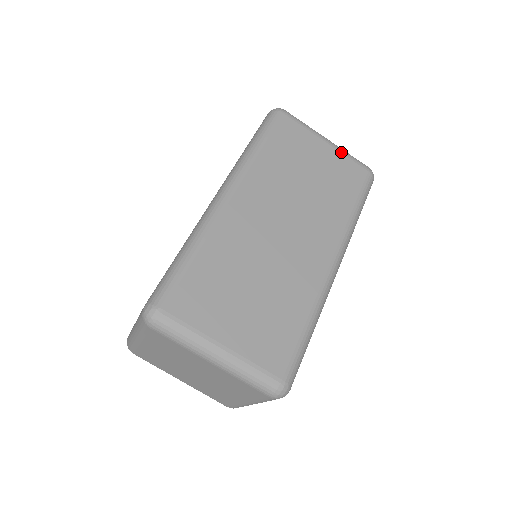
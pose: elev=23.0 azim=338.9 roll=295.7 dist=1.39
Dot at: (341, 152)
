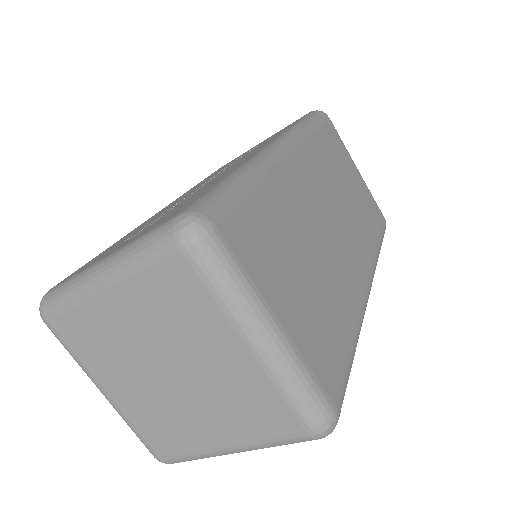
Dot at: (367, 187)
